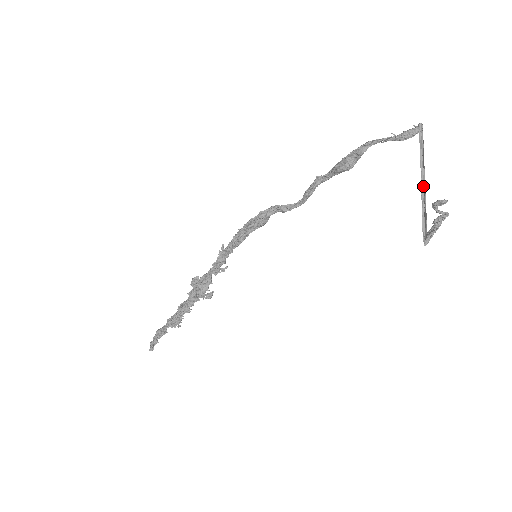
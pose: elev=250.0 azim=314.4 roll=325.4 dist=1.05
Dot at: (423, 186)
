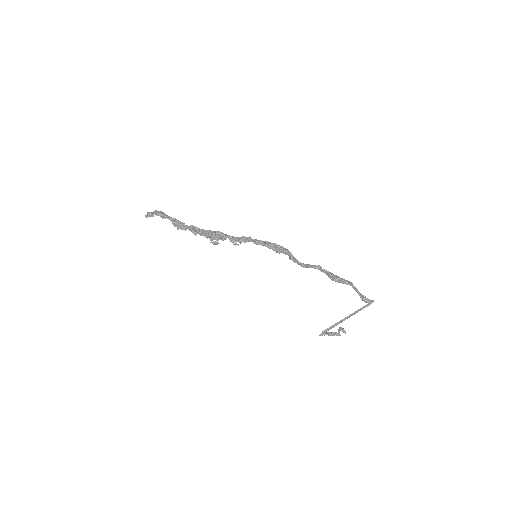
Dot at: occluded
